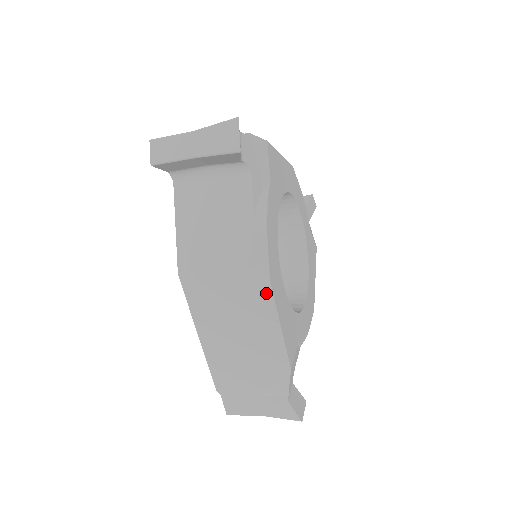
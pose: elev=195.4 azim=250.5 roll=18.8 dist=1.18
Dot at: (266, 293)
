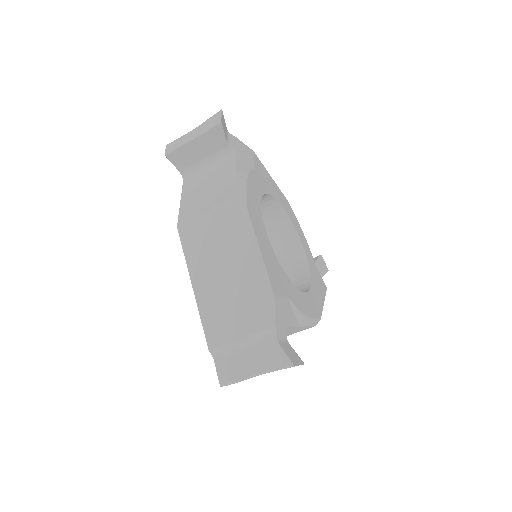
Dot at: (245, 219)
